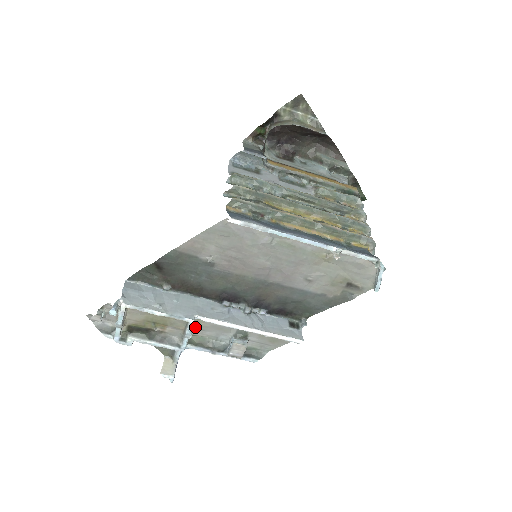
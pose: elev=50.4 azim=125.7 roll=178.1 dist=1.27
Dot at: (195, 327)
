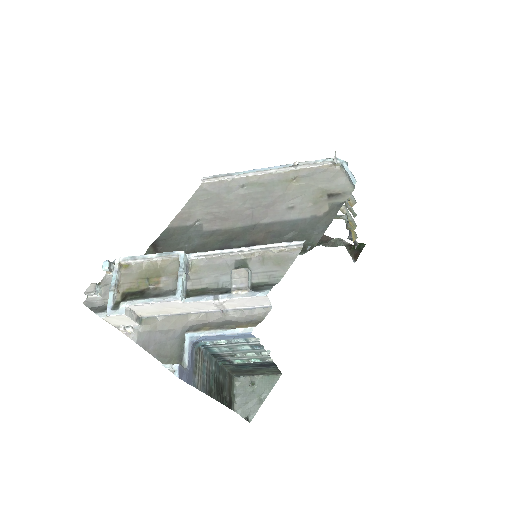
Dot at: (191, 277)
